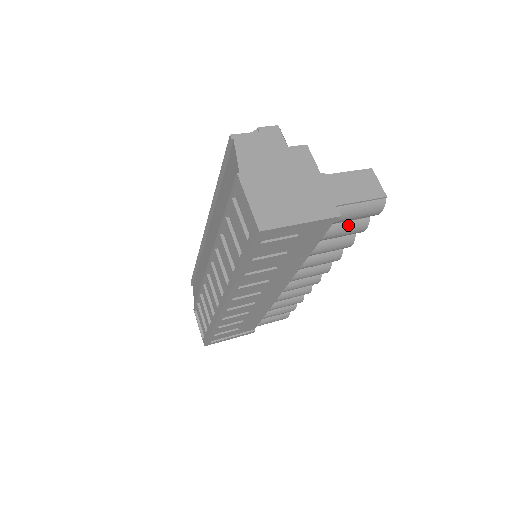
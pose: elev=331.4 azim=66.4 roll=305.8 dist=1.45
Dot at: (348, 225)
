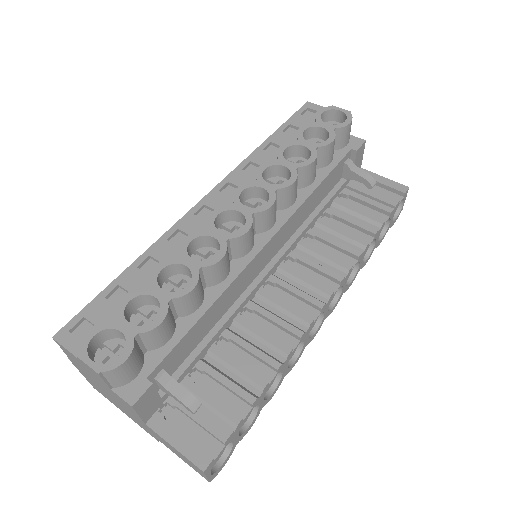
Dot at: occluded
